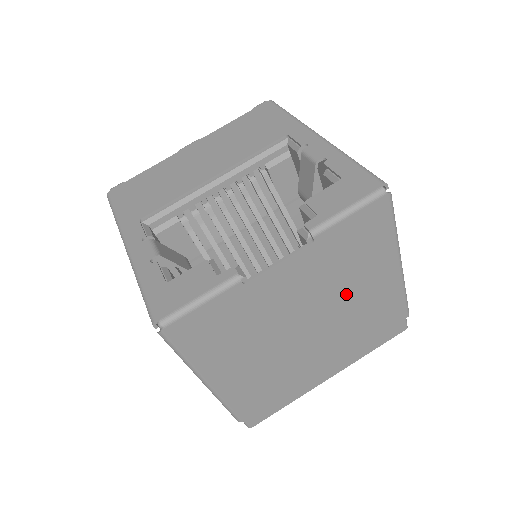
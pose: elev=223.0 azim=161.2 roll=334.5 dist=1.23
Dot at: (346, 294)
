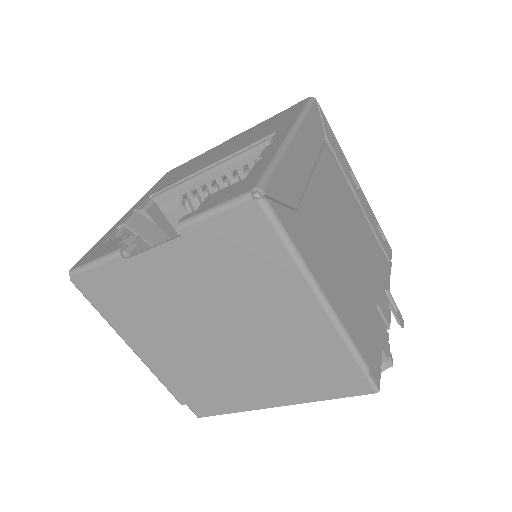
Dot at: (250, 309)
